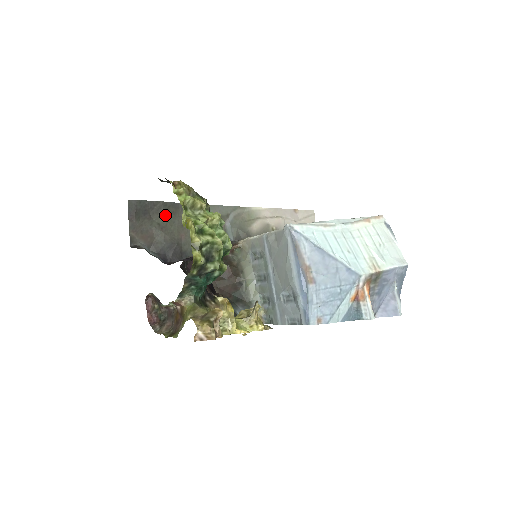
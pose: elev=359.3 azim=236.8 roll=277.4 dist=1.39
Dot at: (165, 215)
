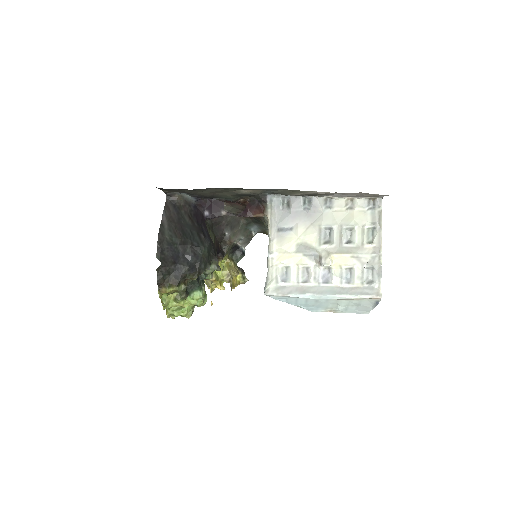
Dot at: (196, 190)
